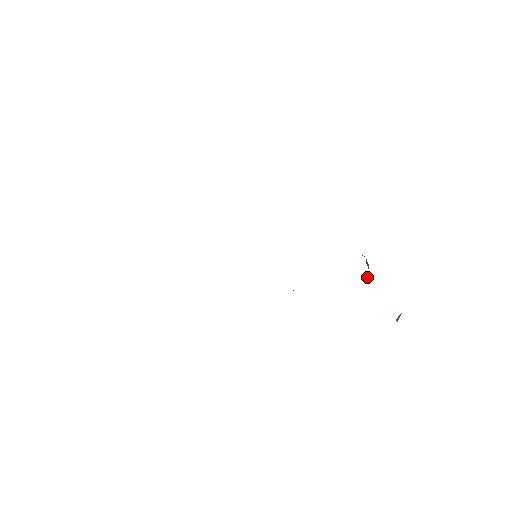
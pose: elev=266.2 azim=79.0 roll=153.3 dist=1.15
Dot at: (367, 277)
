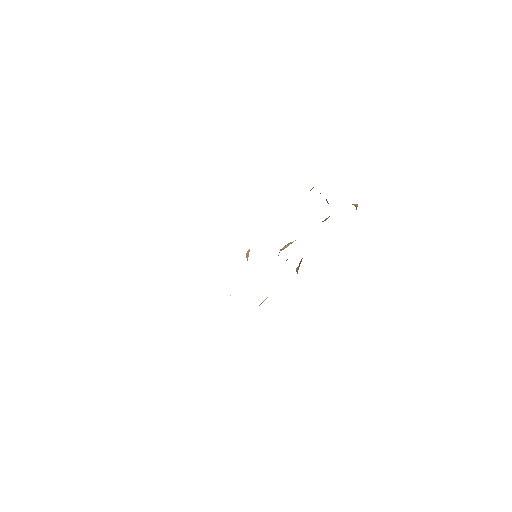
Dot at: occluded
